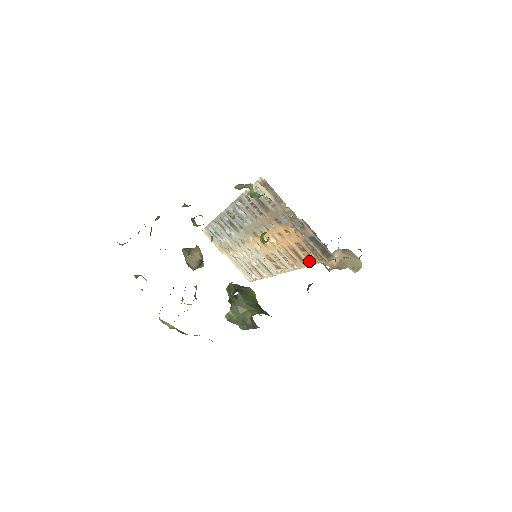
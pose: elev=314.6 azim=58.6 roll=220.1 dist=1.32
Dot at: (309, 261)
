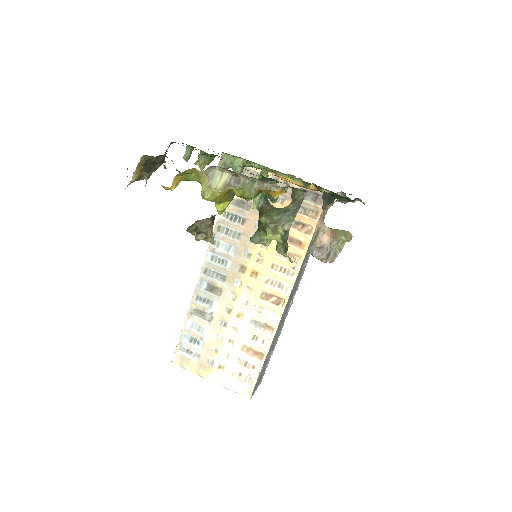
Dot at: (307, 235)
